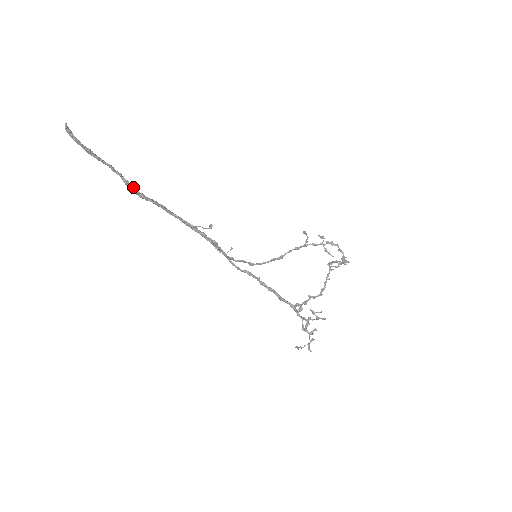
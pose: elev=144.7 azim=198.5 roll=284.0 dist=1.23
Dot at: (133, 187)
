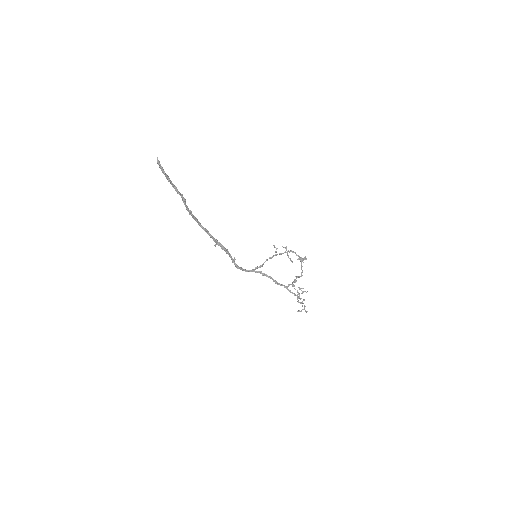
Dot at: (186, 205)
